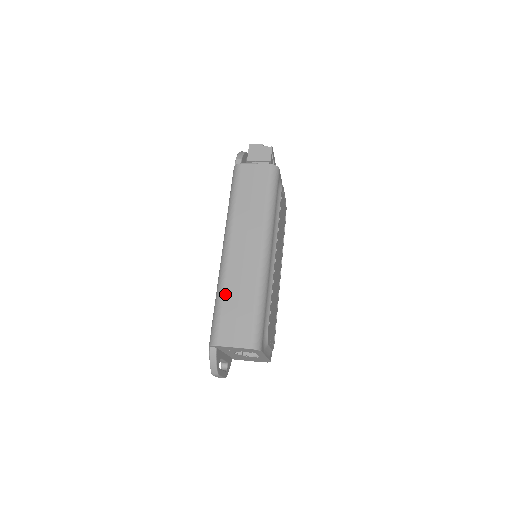
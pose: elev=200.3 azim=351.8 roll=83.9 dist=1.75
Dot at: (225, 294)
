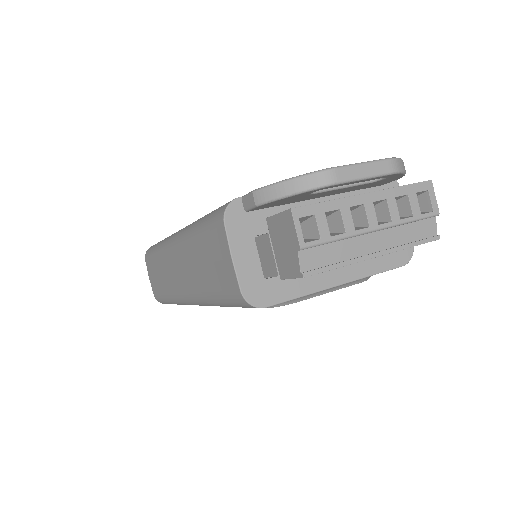
Dot at: (157, 256)
